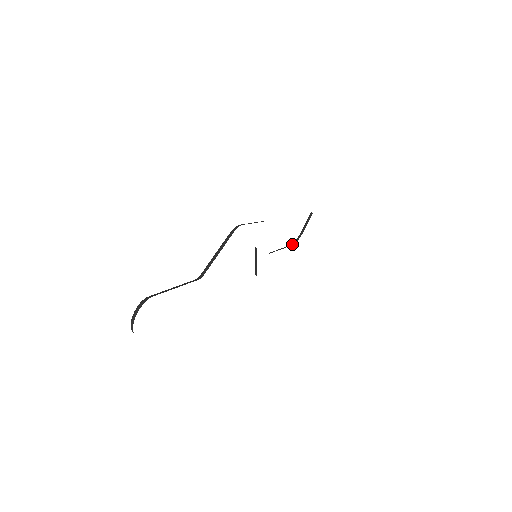
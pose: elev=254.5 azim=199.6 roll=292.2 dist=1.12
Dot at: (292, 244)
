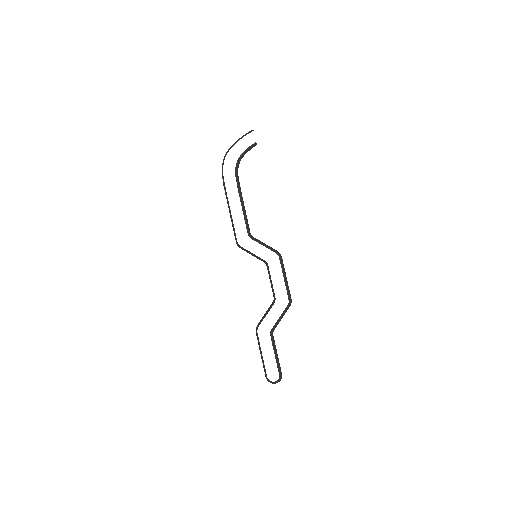
Dot at: occluded
